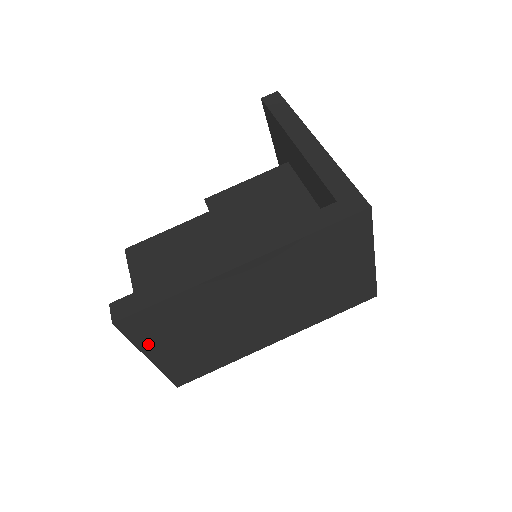
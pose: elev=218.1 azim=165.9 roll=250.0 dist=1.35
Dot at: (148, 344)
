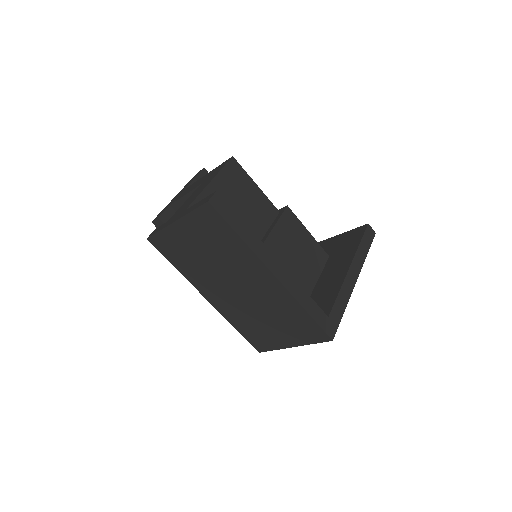
Dot at: (191, 222)
